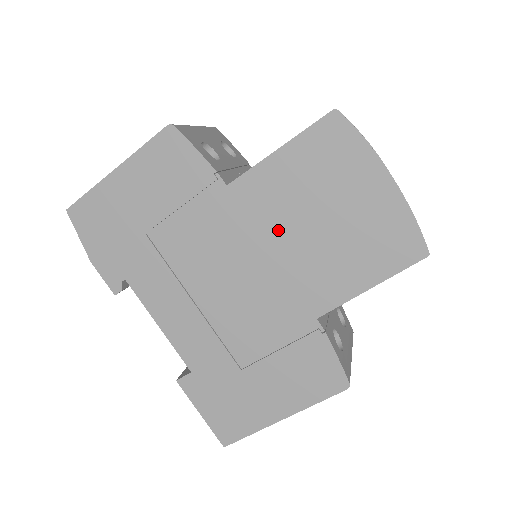
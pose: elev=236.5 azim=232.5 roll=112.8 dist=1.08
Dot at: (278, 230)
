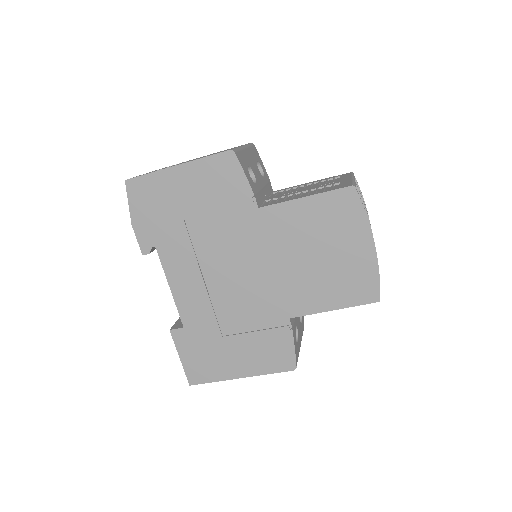
Dot at: (284, 251)
